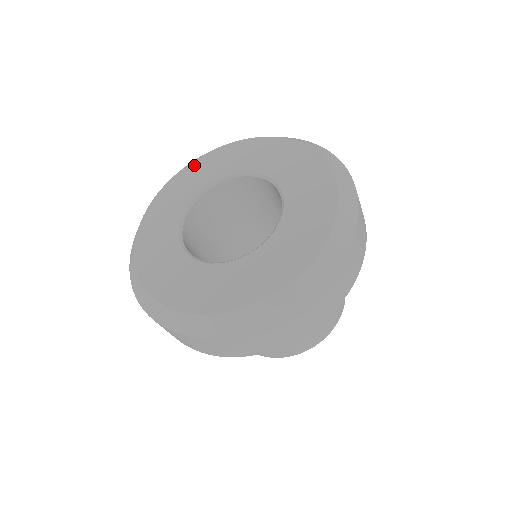
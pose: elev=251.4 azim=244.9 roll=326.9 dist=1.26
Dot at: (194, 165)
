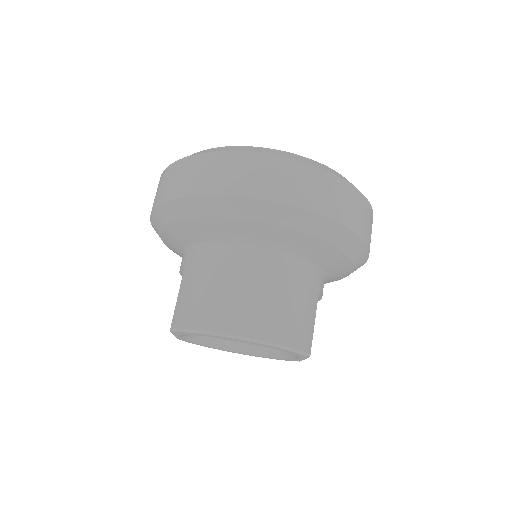
Dot at: occluded
